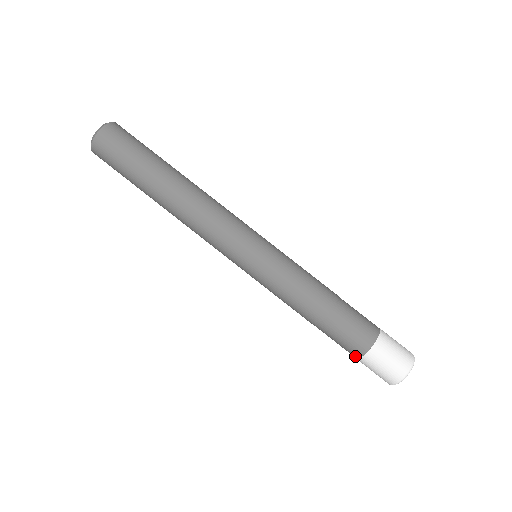
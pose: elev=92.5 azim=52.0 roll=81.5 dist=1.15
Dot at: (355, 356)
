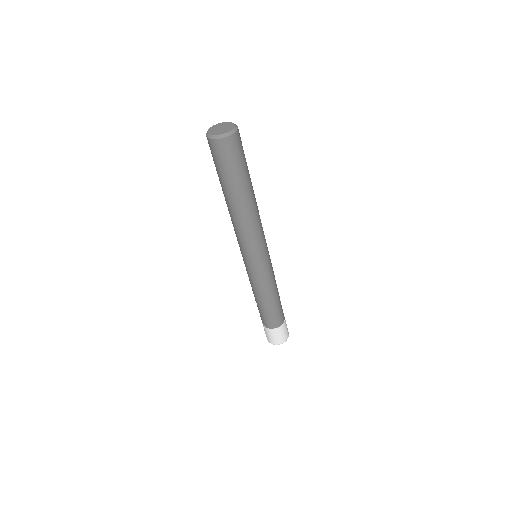
Dot at: (263, 323)
